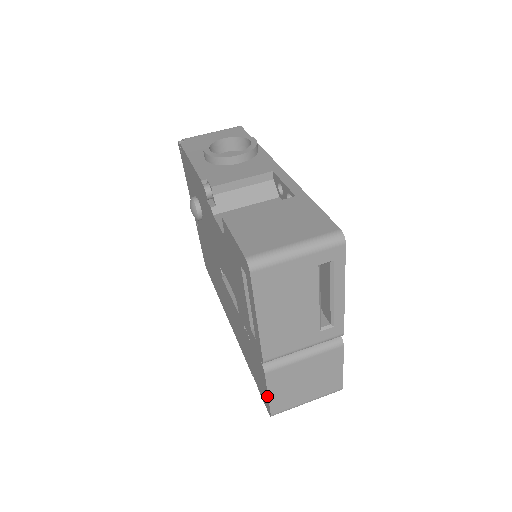
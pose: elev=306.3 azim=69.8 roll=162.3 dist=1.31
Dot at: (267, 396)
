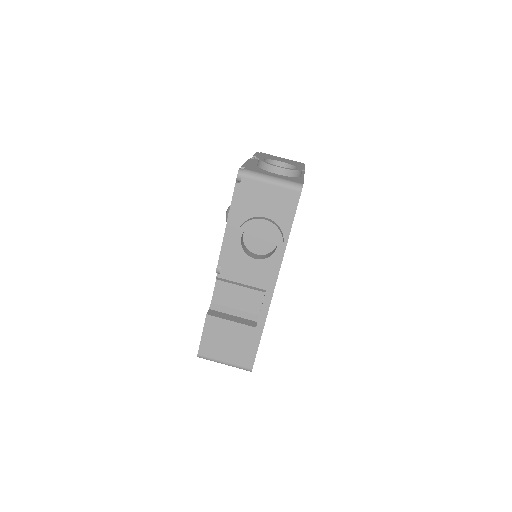
Dot at: occluded
